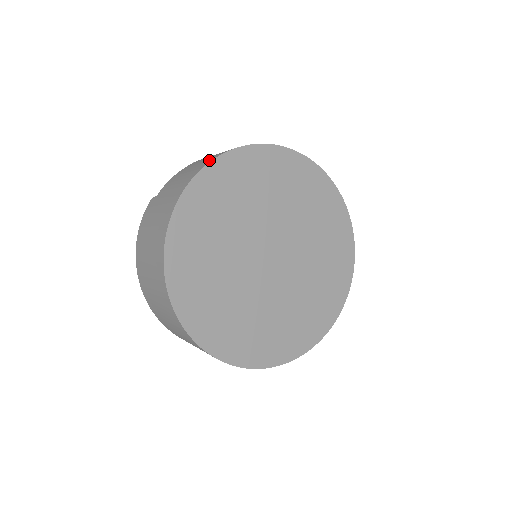
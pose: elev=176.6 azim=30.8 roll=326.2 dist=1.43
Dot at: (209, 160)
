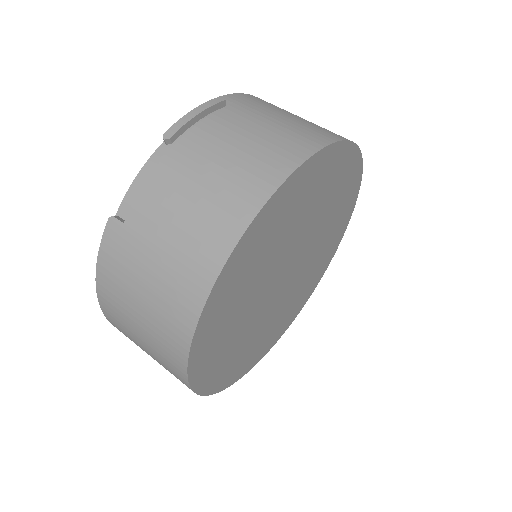
Dot at: (240, 214)
